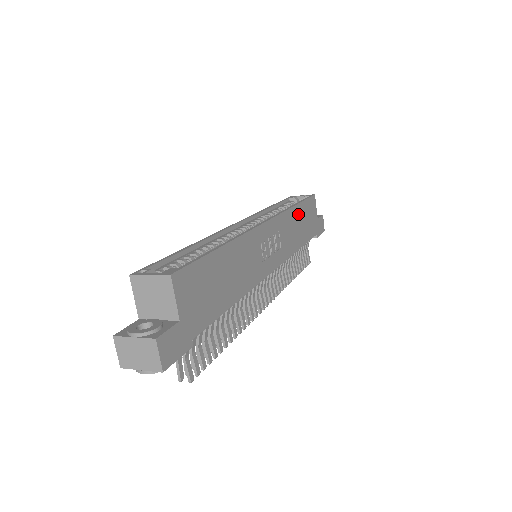
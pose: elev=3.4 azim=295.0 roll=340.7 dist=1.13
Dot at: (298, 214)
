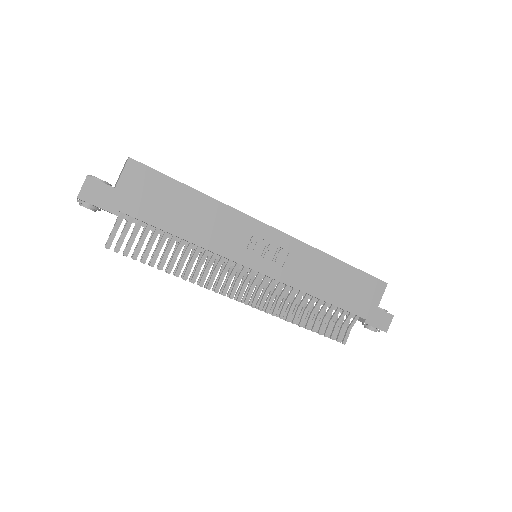
Dot at: (337, 270)
